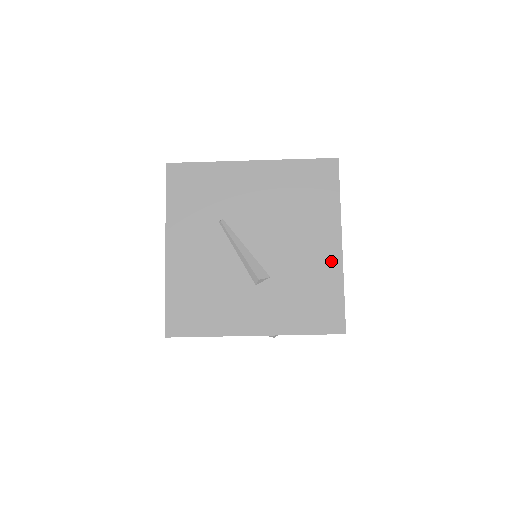
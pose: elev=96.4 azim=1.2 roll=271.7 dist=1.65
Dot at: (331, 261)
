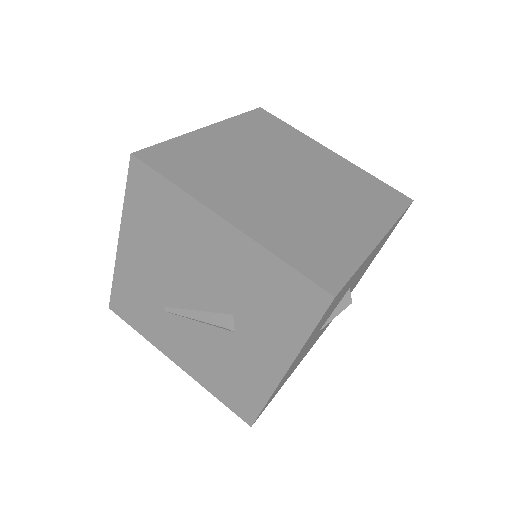
Dot at: (240, 247)
